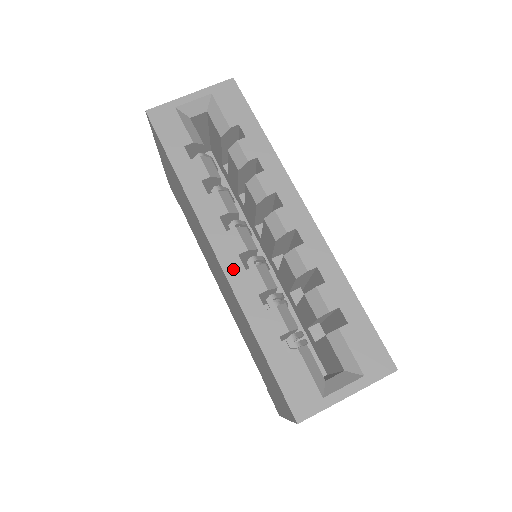
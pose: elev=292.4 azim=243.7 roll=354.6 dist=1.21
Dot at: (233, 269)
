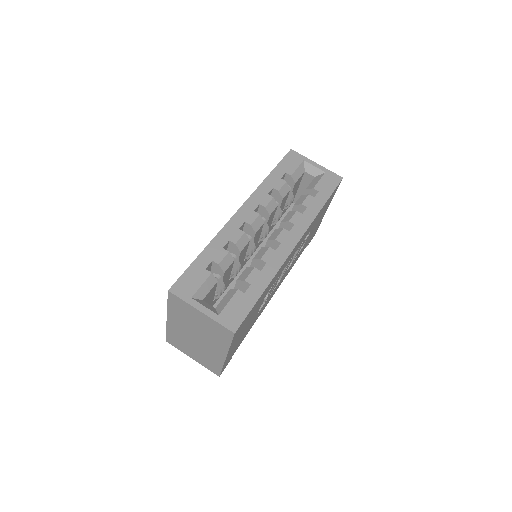
Dot at: (235, 222)
